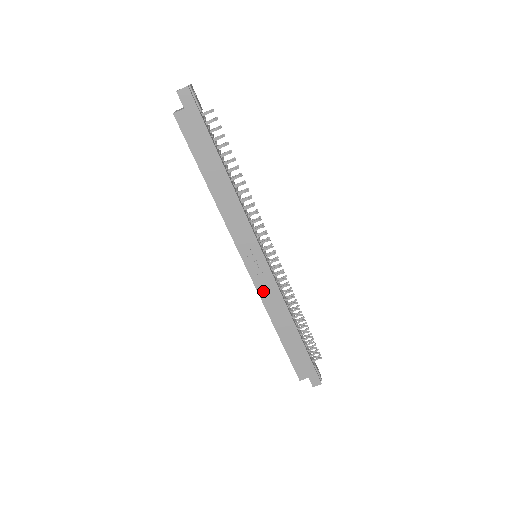
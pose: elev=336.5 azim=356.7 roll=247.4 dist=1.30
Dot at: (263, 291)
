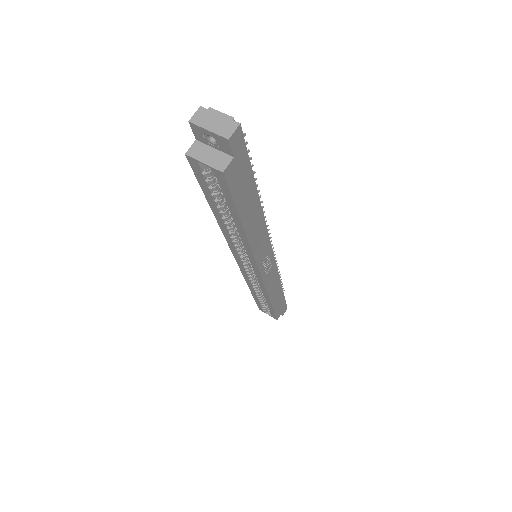
Dot at: (268, 282)
